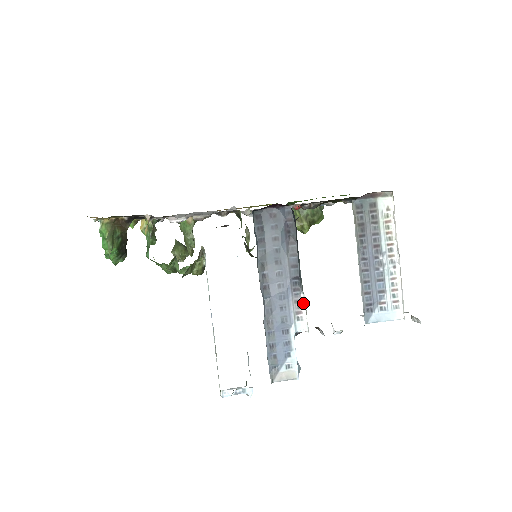
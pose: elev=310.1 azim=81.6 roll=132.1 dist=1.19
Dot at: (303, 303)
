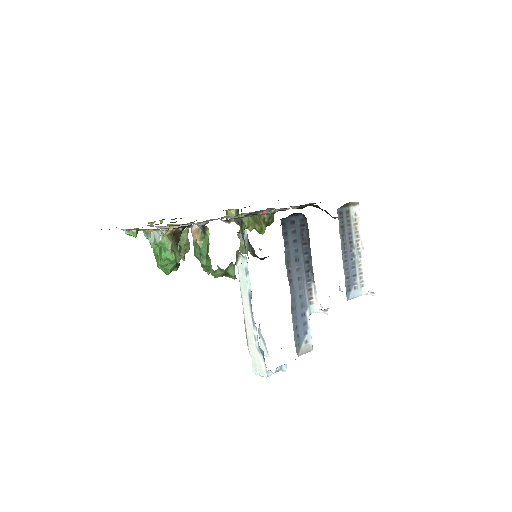
Dot at: (313, 290)
